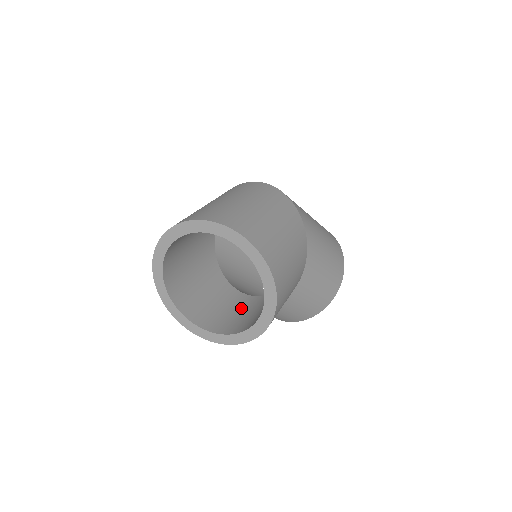
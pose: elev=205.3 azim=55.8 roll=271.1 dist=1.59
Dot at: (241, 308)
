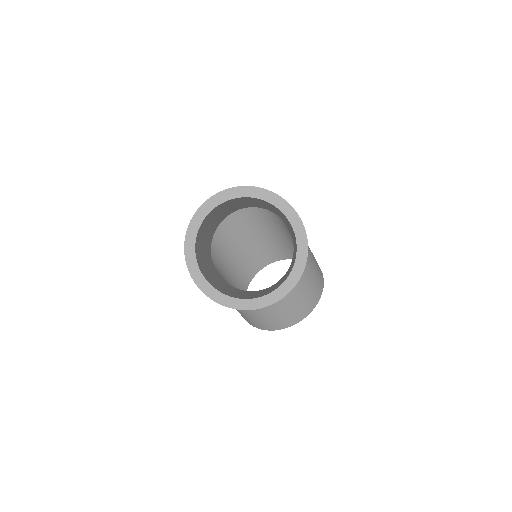
Dot at: (259, 292)
